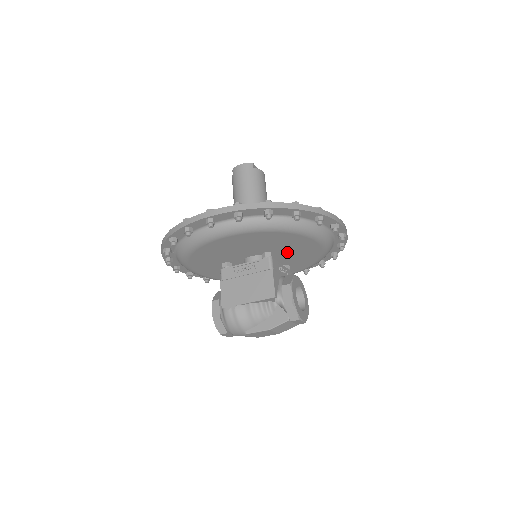
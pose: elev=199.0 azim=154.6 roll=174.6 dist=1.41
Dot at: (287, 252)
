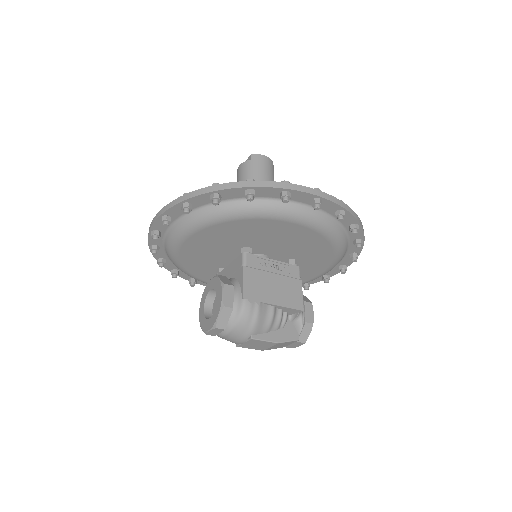
Dot at: occluded
